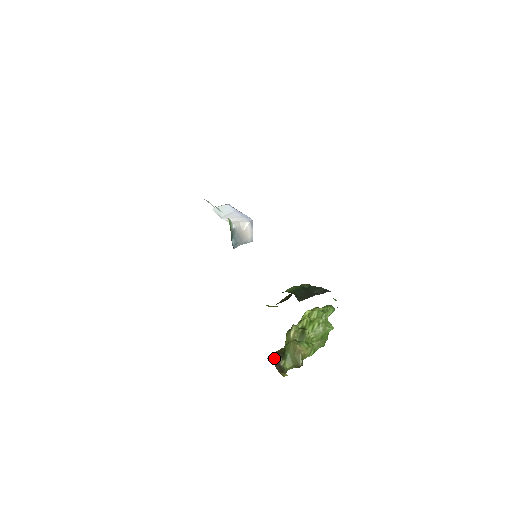
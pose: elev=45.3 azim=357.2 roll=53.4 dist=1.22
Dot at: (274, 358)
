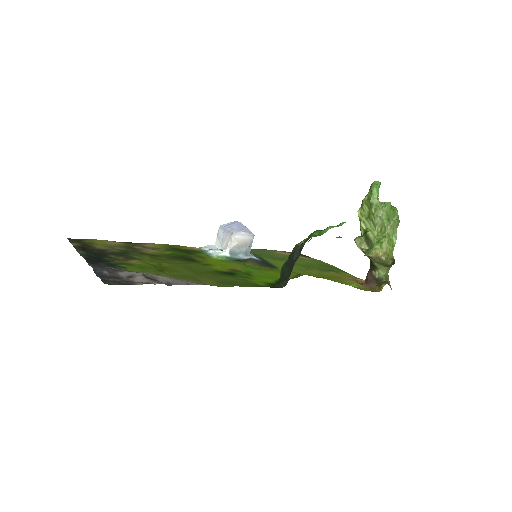
Dot at: (368, 277)
